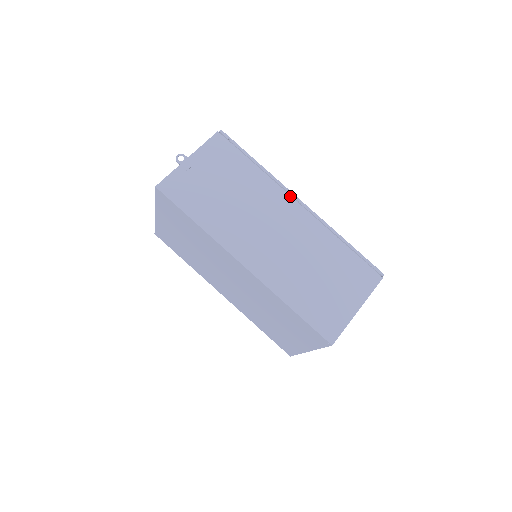
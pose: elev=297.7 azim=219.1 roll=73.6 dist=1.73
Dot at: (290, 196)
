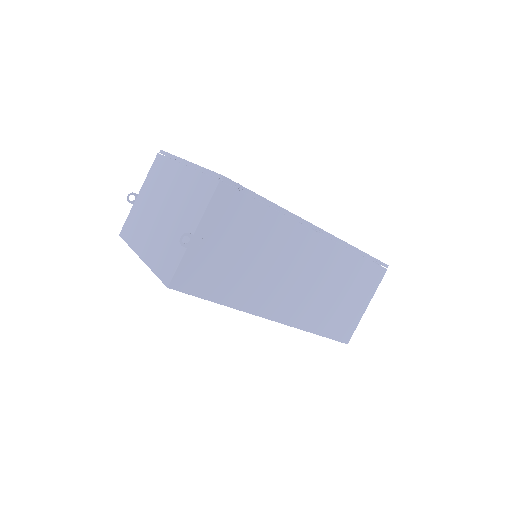
Dot at: (308, 228)
